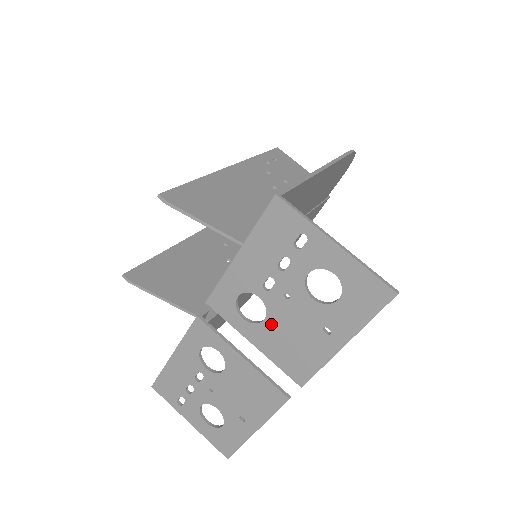
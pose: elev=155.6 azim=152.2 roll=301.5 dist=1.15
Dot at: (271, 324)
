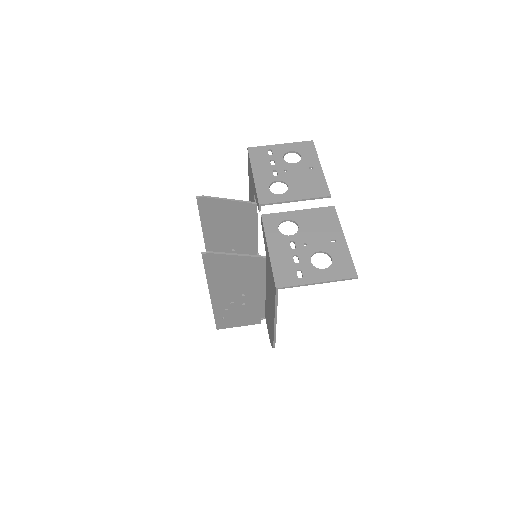
Dot at: (292, 185)
